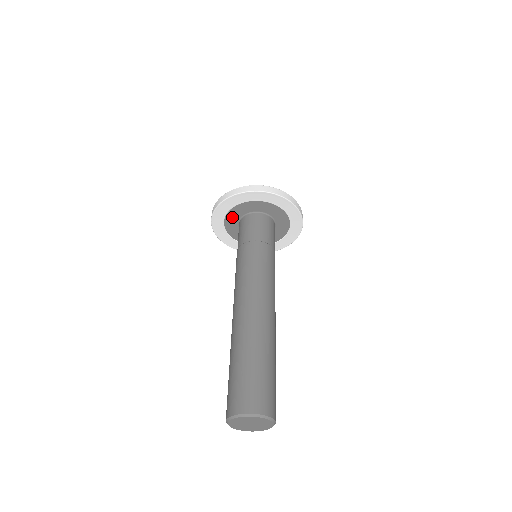
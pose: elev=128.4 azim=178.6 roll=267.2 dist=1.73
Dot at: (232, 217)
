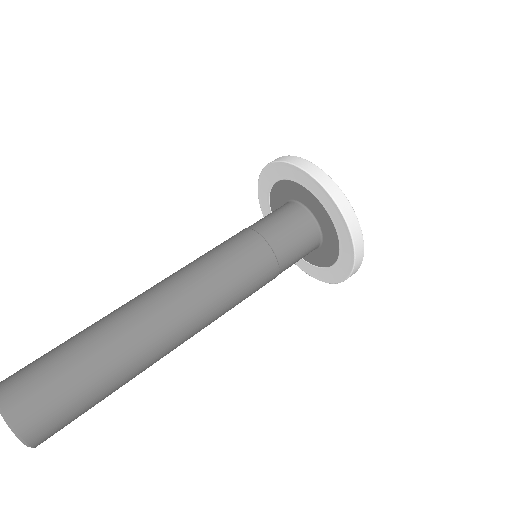
Dot at: (299, 191)
